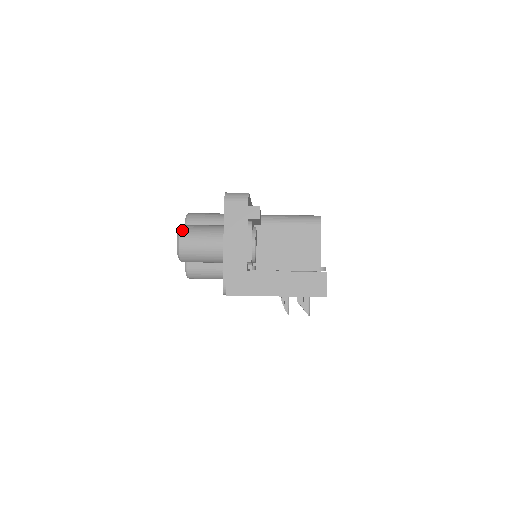
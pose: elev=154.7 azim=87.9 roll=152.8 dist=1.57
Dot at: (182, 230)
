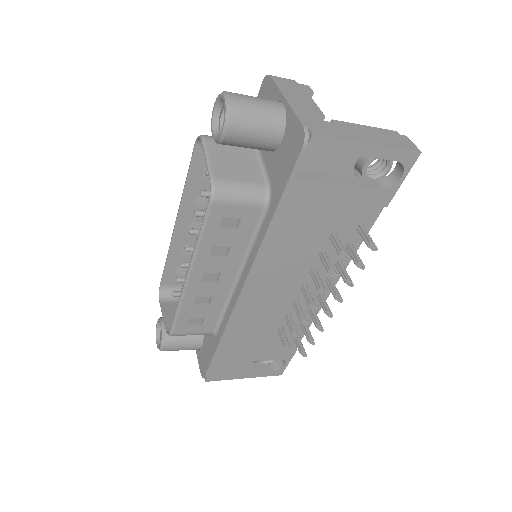
Dot at: occluded
